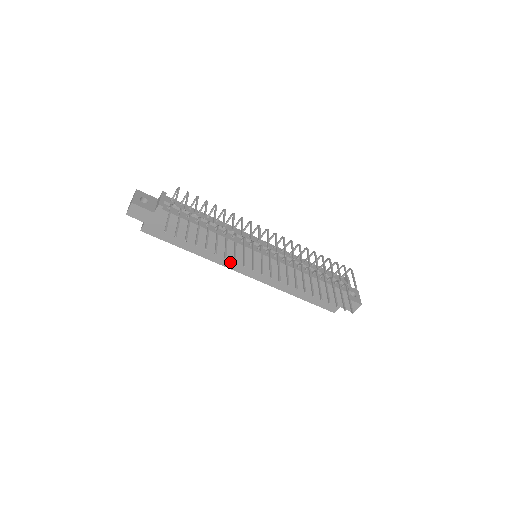
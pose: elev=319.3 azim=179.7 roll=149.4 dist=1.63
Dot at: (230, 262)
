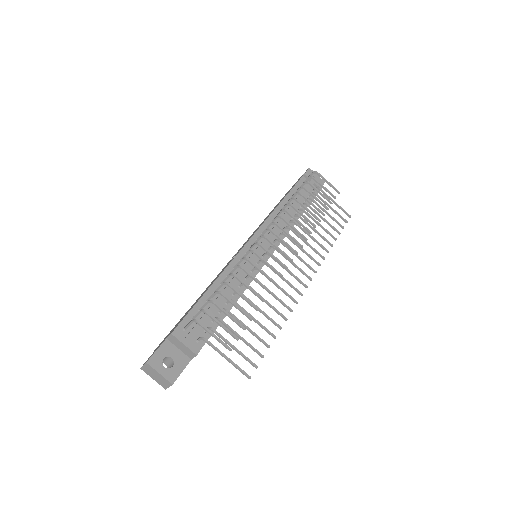
Dot at: occluded
